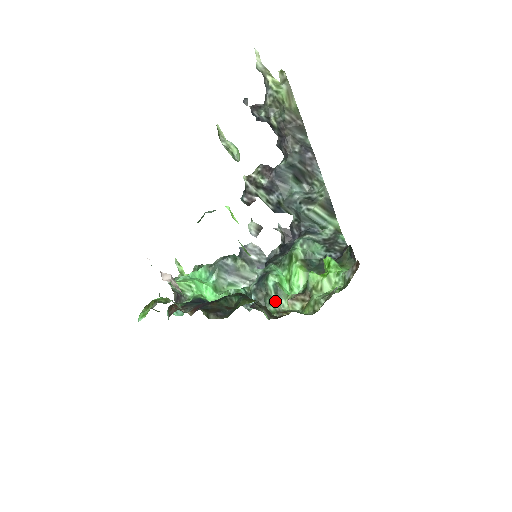
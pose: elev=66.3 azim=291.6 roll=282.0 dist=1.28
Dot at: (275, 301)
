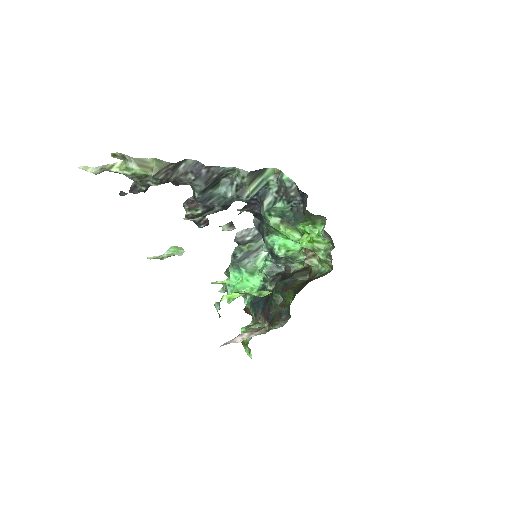
Dot at: occluded
